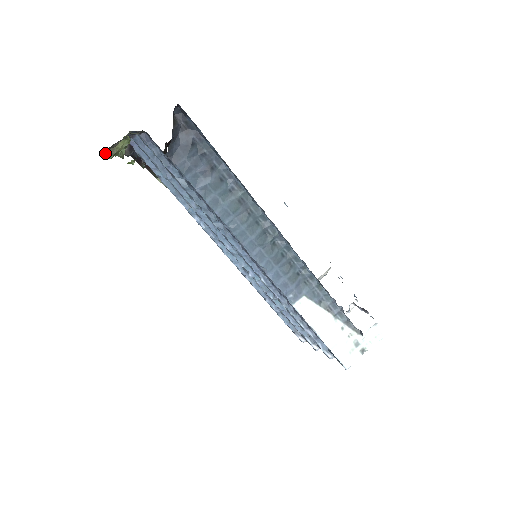
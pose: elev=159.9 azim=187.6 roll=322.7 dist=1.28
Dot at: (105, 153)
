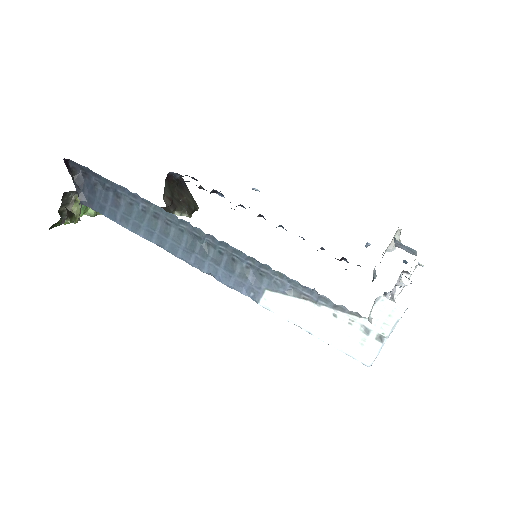
Dot at: occluded
